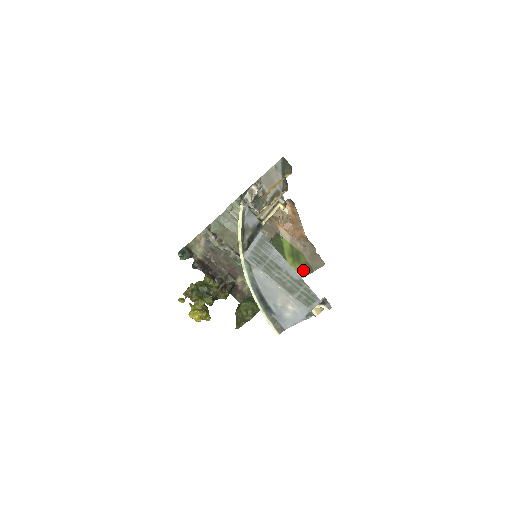
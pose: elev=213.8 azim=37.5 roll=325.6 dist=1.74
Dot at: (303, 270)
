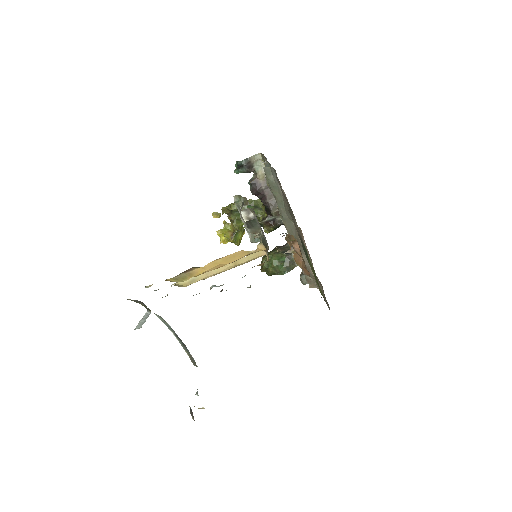
Dot at: (320, 289)
